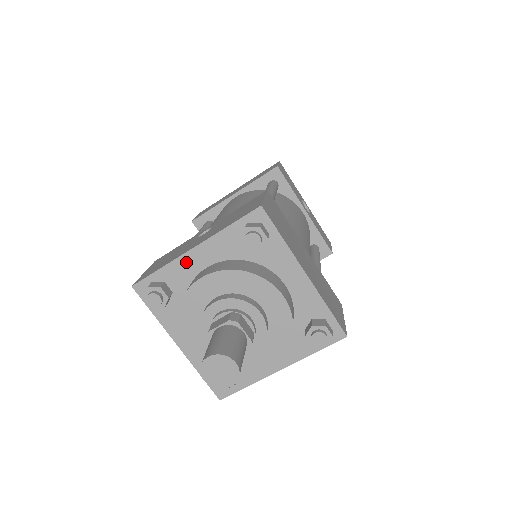
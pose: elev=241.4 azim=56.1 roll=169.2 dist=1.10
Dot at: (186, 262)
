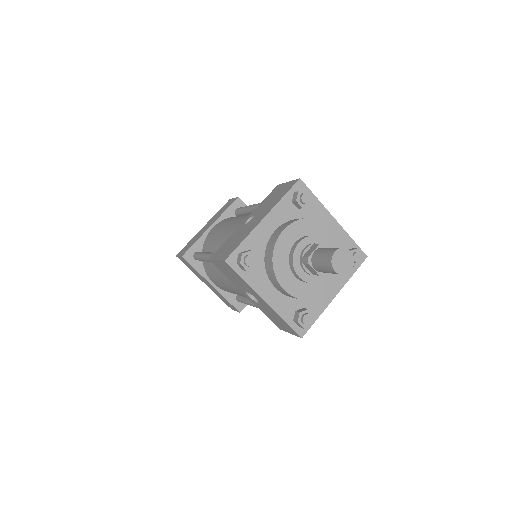
Dot at: (260, 230)
